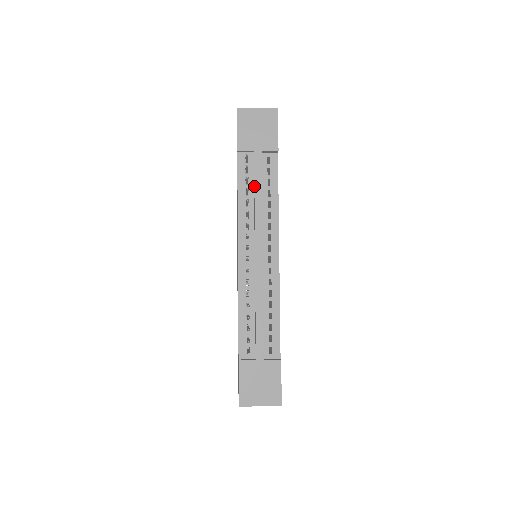
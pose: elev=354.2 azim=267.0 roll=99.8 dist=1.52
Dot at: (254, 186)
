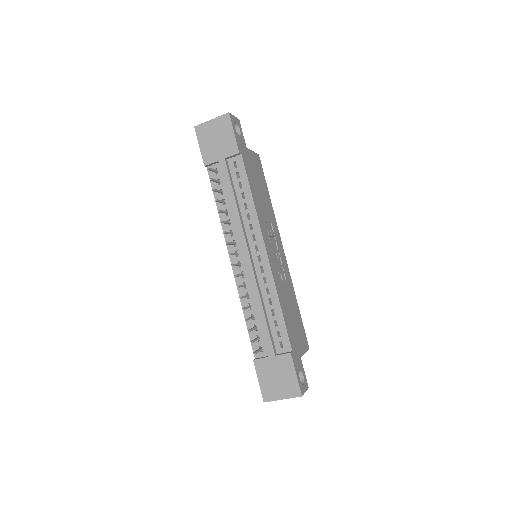
Dot at: (226, 194)
